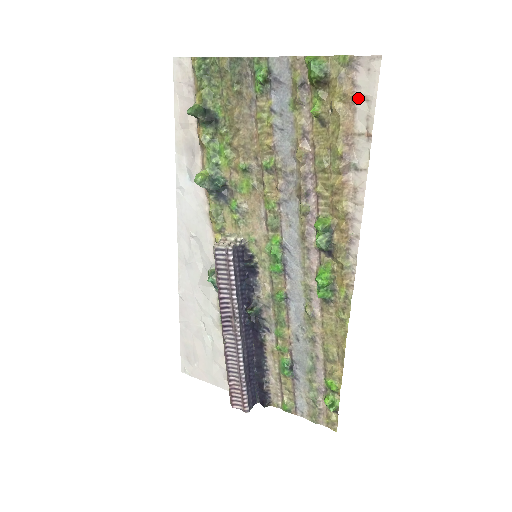
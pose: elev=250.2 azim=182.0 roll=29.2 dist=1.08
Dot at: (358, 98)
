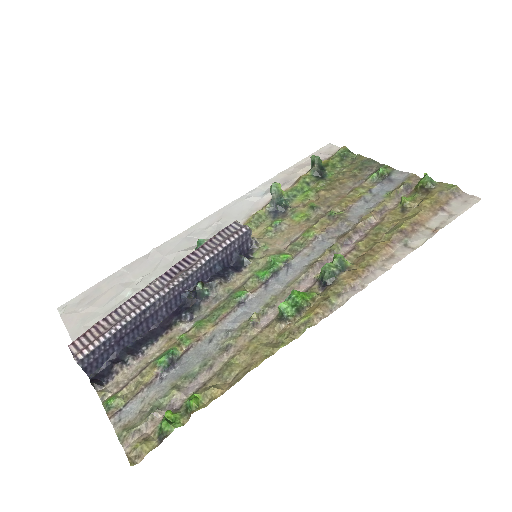
Dot at: (445, 209)
